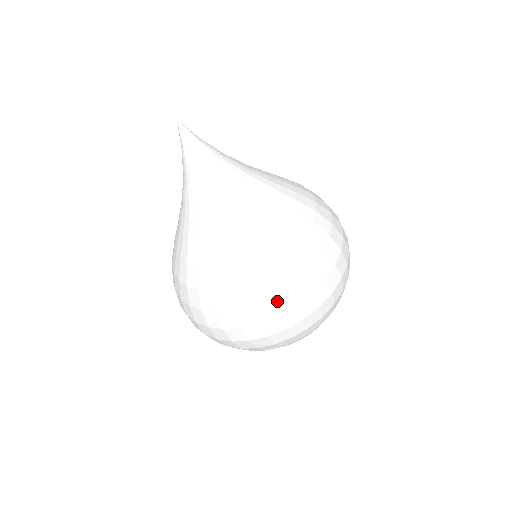
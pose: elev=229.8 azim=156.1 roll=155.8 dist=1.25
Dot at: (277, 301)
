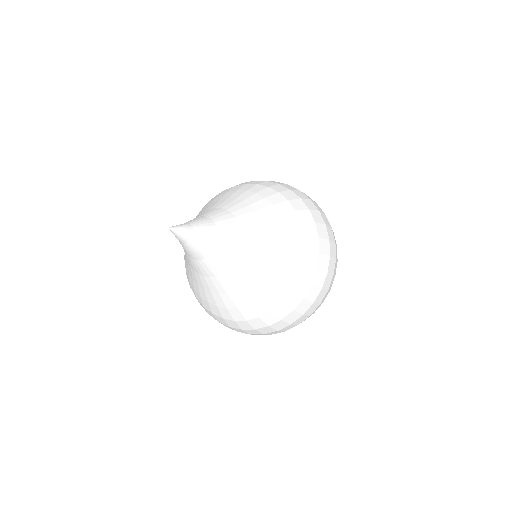
Dot at: (262, 330)
